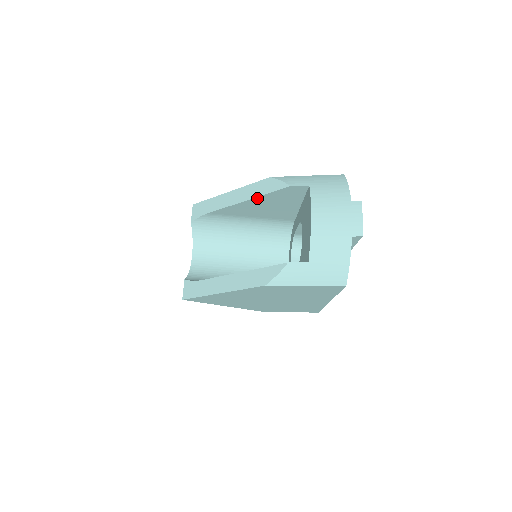
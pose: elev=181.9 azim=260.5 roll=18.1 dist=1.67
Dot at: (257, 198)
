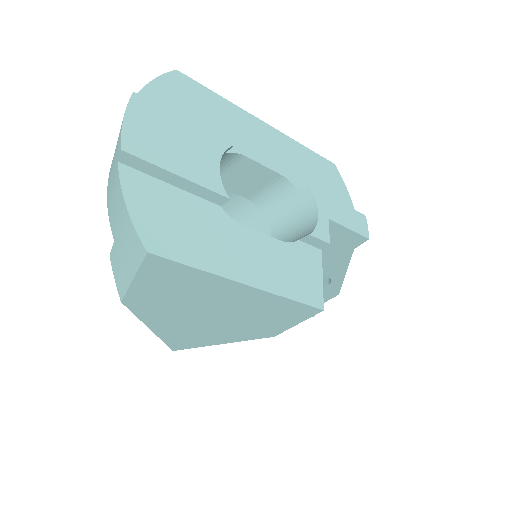
Dot at: occluded
